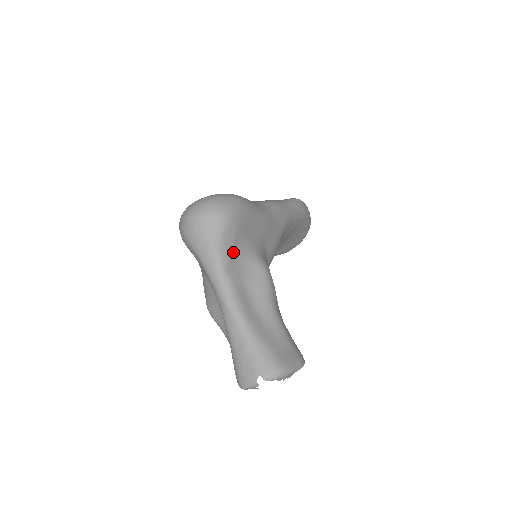
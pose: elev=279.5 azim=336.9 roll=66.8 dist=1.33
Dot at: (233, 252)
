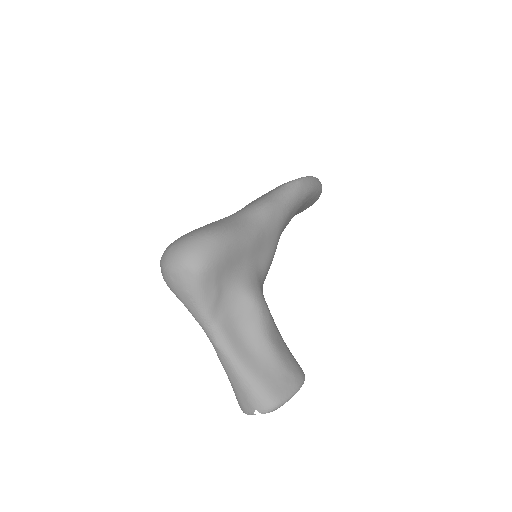
Dot at: (216, 296)
